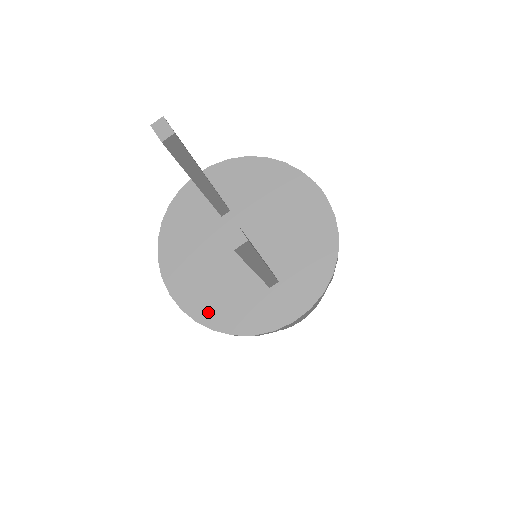
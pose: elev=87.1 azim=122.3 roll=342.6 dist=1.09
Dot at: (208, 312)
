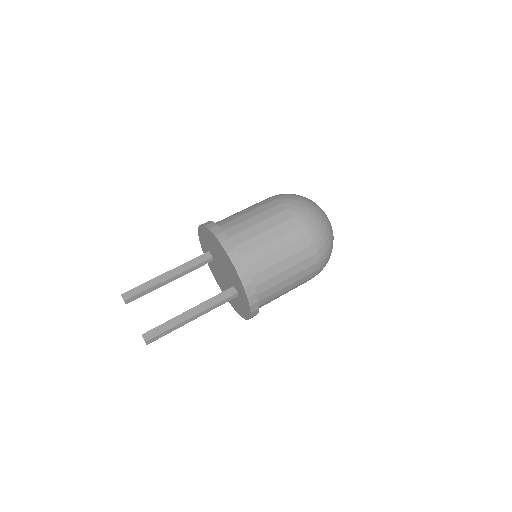
Dot at: (237, 309)
